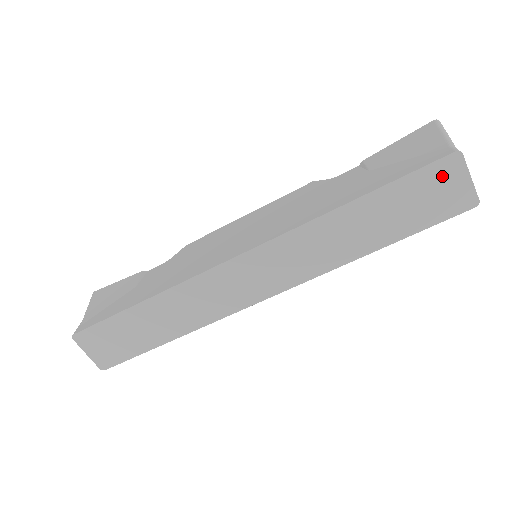
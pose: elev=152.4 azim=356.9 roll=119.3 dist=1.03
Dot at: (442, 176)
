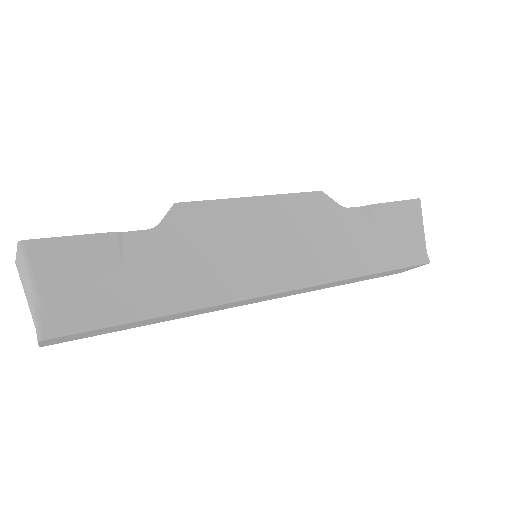
Dot at: (410, 268)
